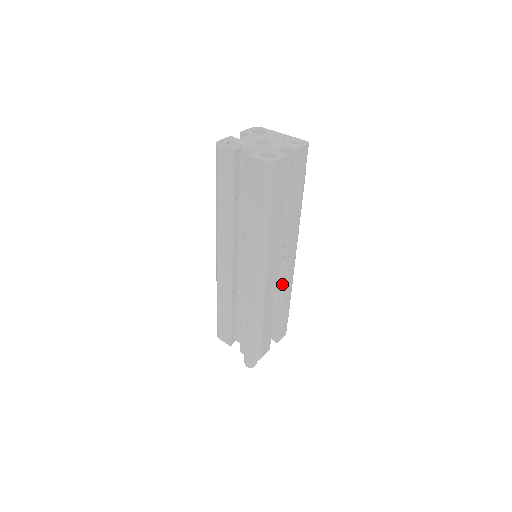
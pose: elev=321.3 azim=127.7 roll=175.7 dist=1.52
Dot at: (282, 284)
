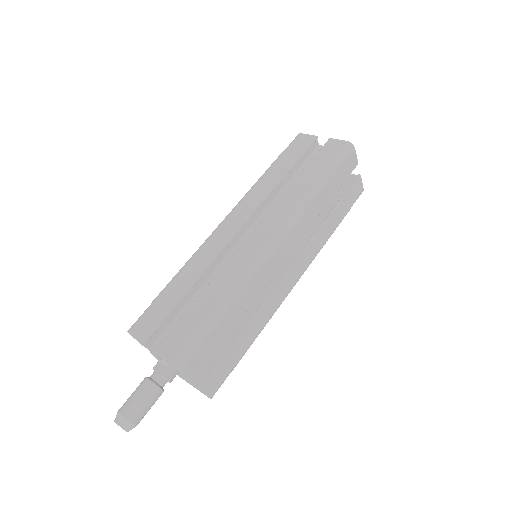
Dot at: (269, 296)
